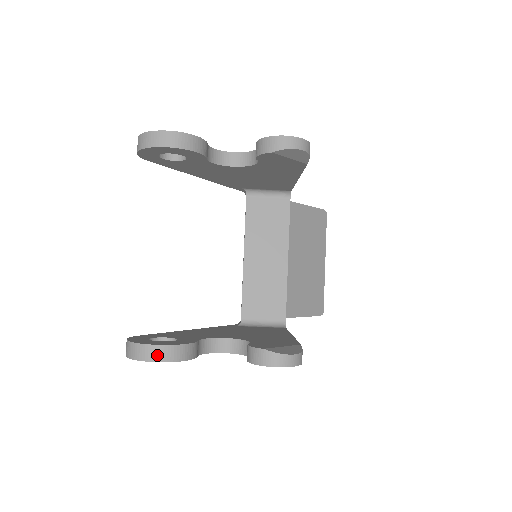
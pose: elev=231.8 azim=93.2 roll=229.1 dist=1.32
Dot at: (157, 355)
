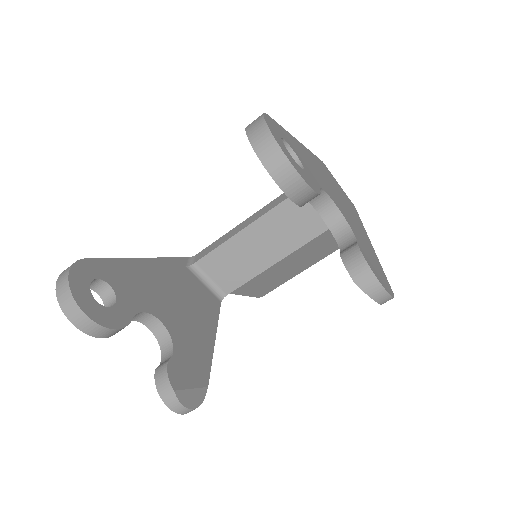
Dot at: (82, 324)
